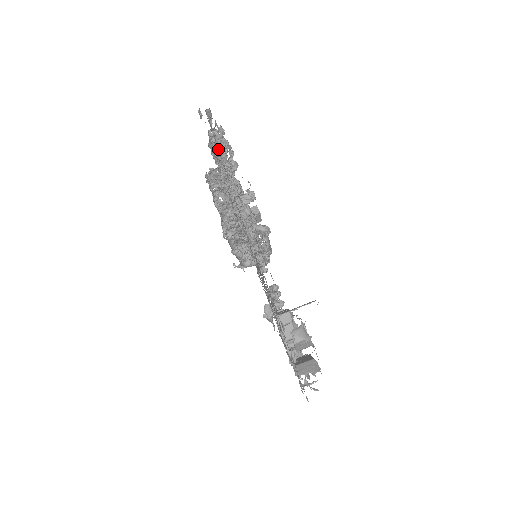
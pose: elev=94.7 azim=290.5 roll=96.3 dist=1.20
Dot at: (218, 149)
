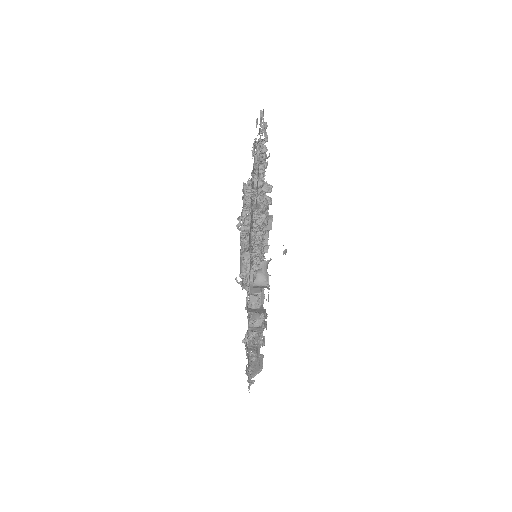
Dot at: occluded
